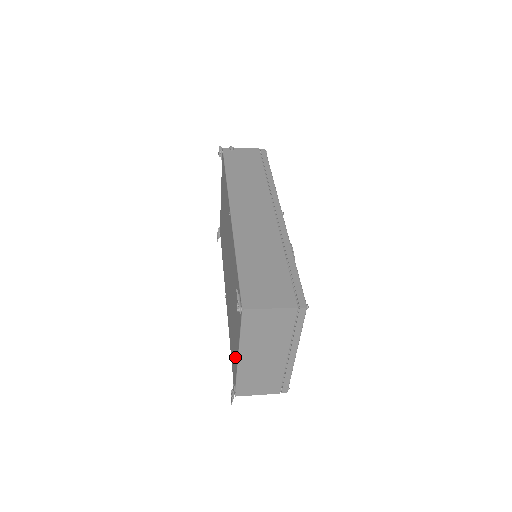
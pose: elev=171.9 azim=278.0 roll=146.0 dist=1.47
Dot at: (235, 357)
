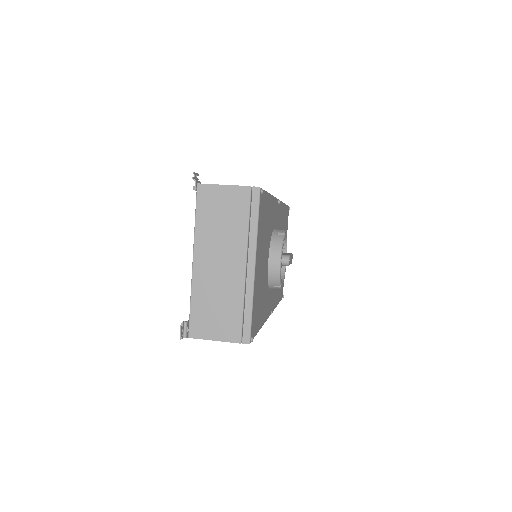
Dot at: occluded
